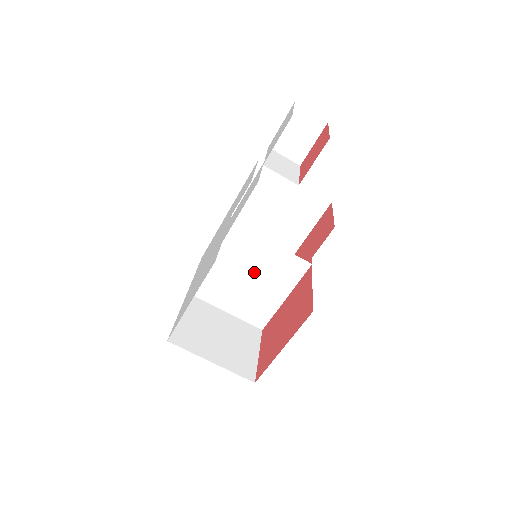
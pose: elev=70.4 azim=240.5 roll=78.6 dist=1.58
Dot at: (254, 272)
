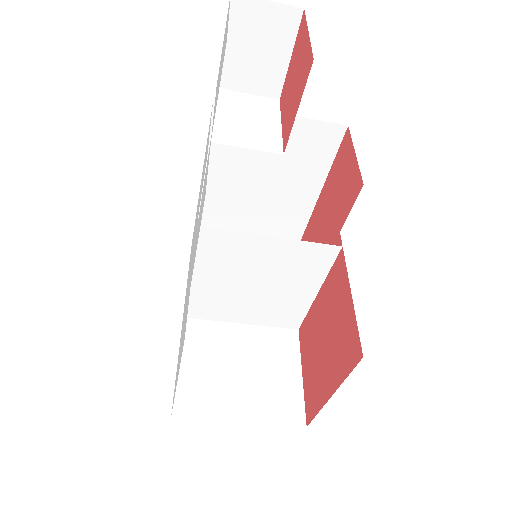
Dot at: (261, 276)
